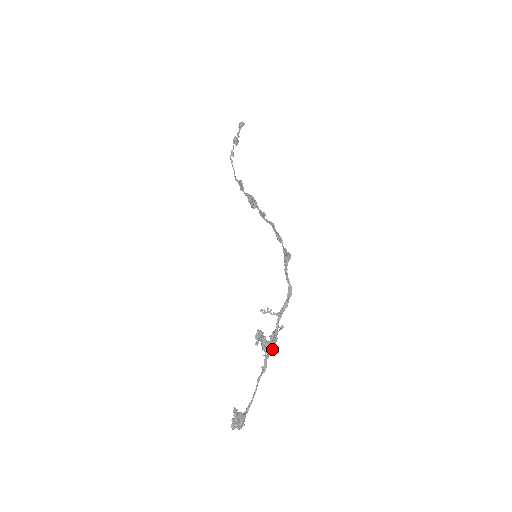
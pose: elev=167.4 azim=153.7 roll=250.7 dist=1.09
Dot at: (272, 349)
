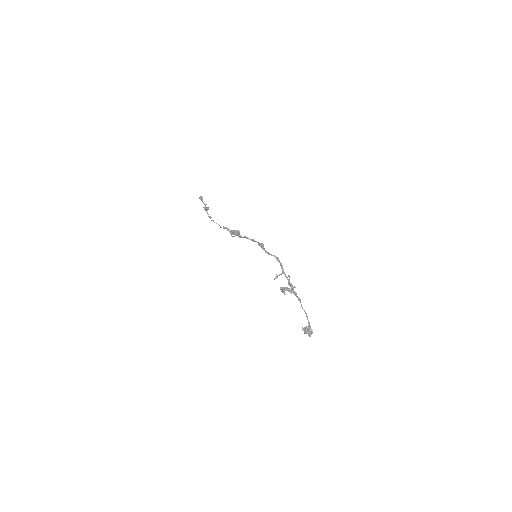
Dot at: (293, 289)
